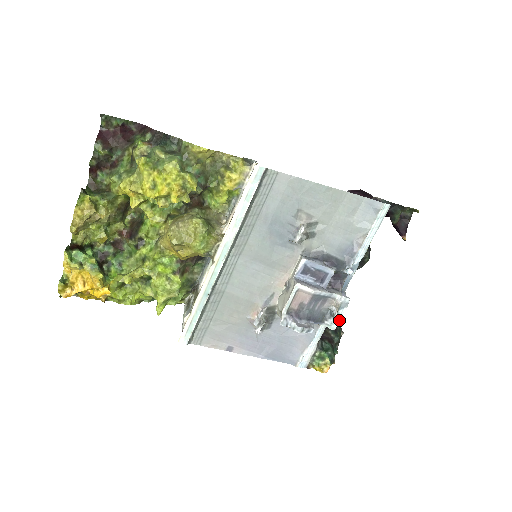
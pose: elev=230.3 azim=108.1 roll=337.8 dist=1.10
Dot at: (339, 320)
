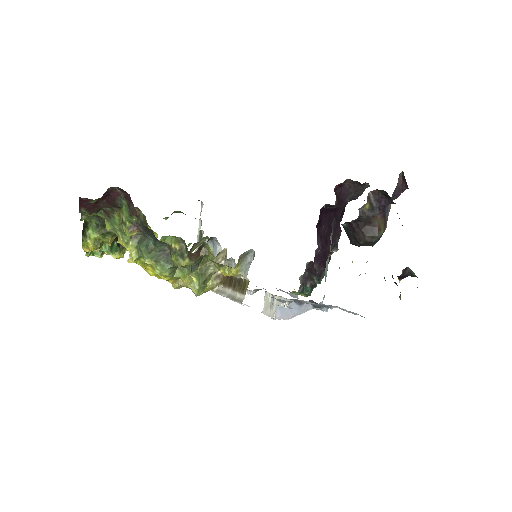
Dot at: occluded
